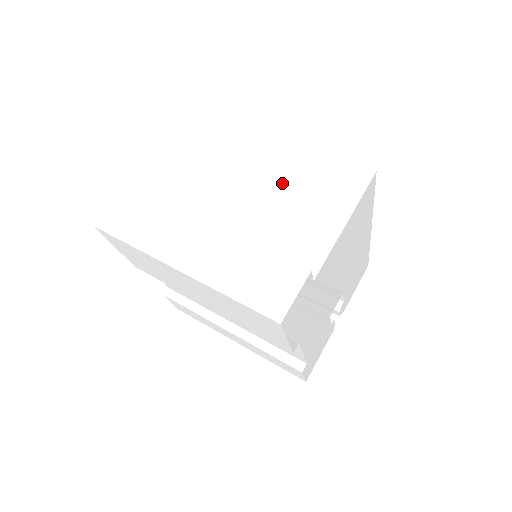
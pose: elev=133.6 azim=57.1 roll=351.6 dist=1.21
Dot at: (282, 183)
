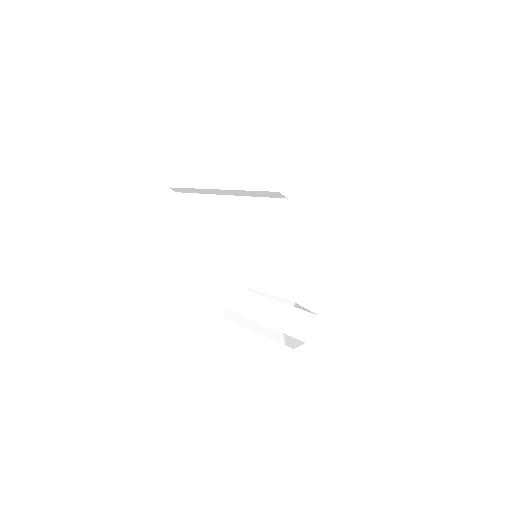
Dot at: occluded
